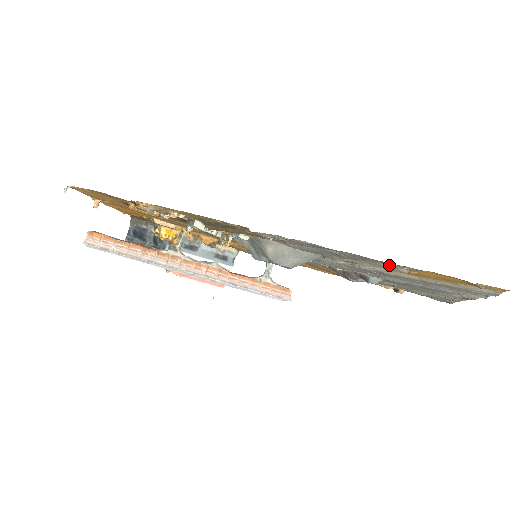
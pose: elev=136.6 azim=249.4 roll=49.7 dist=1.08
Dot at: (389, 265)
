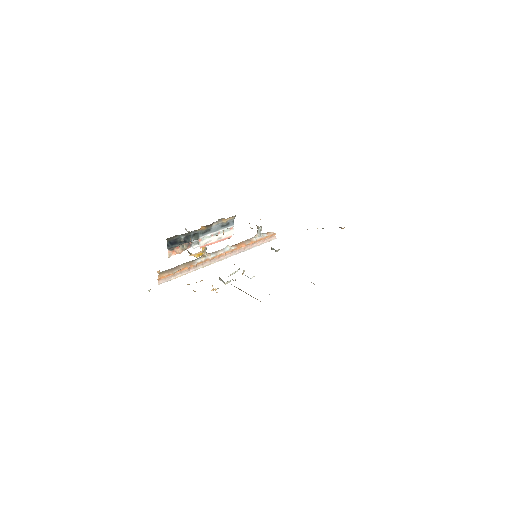
Dot at: occluded
